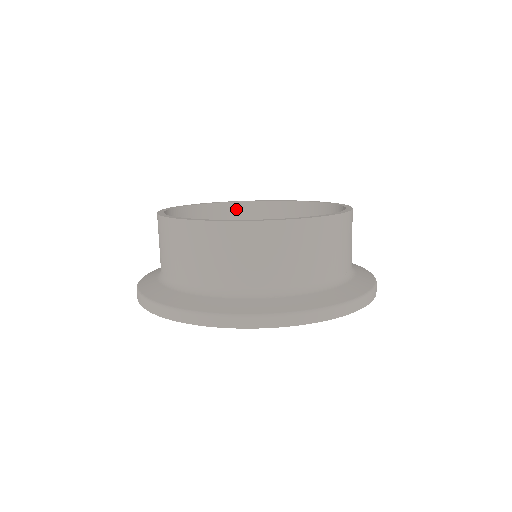
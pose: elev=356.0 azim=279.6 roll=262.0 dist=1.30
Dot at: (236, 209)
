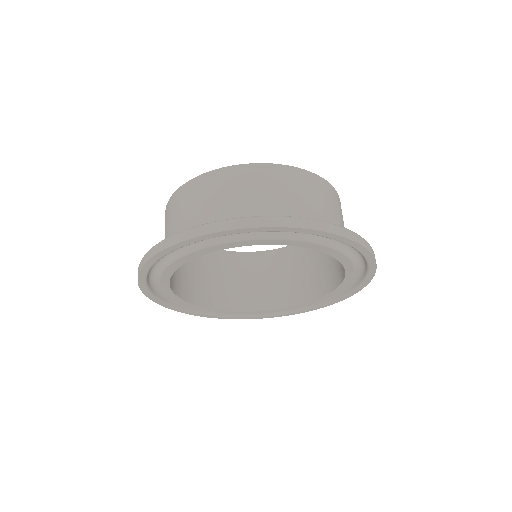
Dot at: (250, 258)
